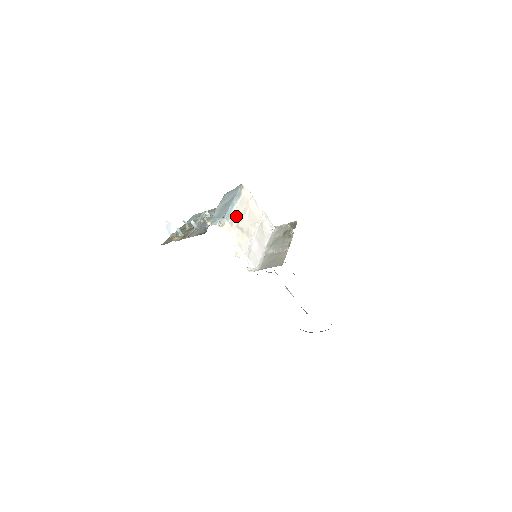
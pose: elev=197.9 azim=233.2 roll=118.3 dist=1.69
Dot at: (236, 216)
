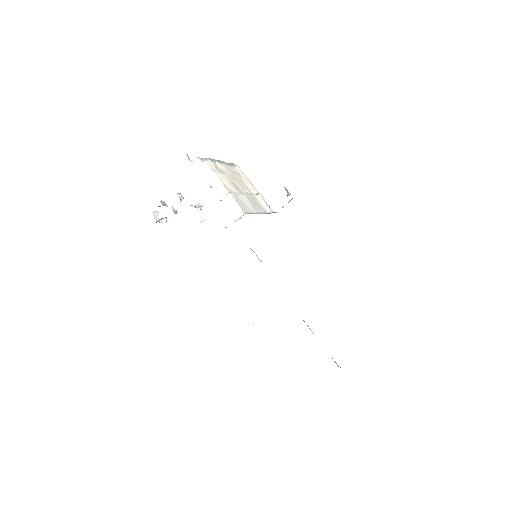
Dot at: (223, 169)
